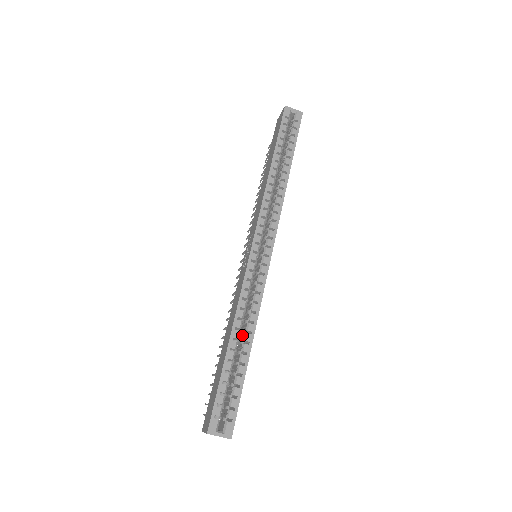
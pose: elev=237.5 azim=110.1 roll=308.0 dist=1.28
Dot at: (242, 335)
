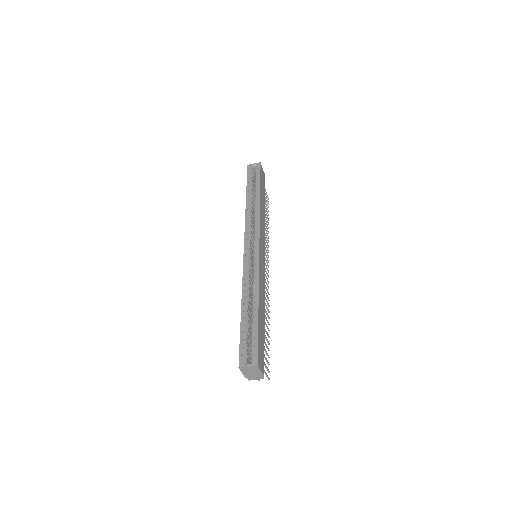
Dot at: occluded
